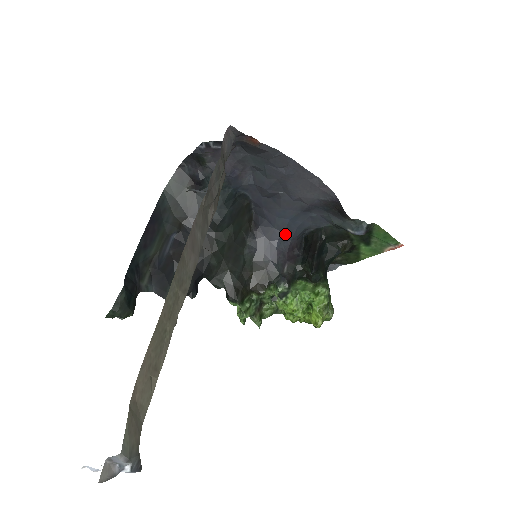
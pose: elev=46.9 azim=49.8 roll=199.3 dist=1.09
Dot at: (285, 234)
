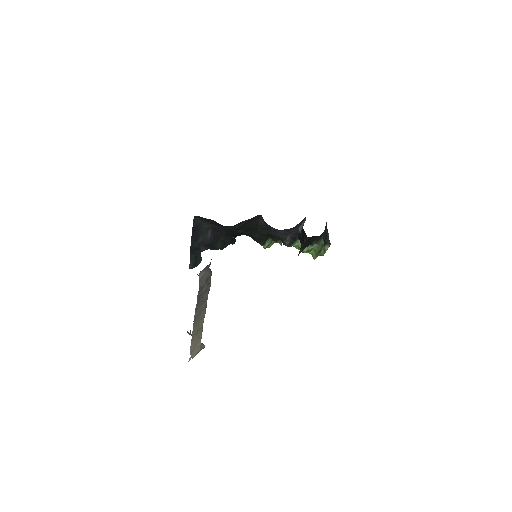
Dot at: occluded
